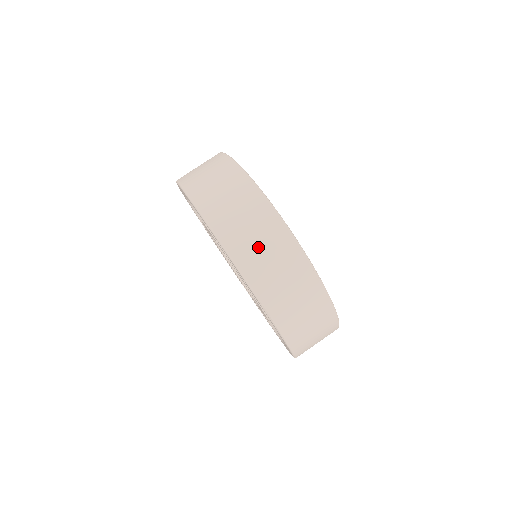
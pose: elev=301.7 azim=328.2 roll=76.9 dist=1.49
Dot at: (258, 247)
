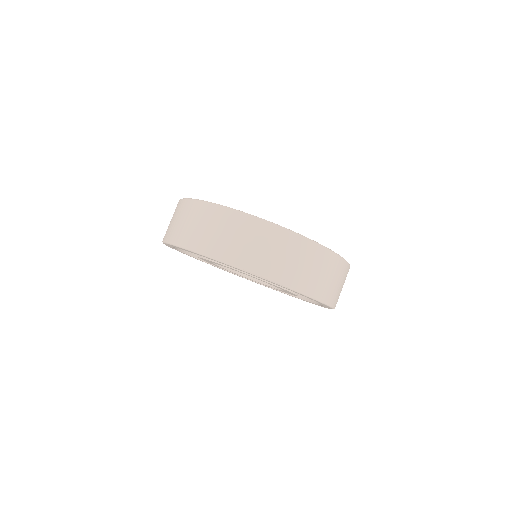
Dot at: (218, 235)
